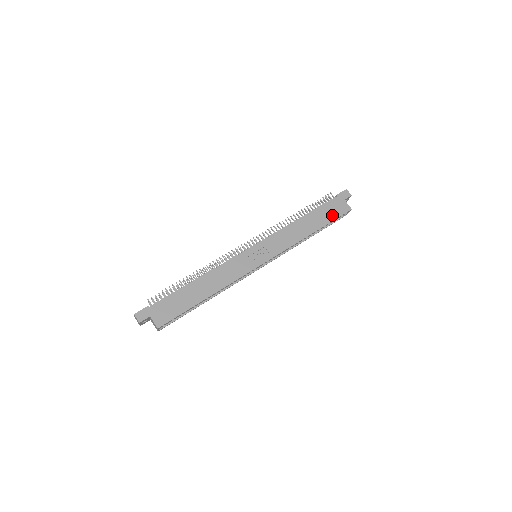
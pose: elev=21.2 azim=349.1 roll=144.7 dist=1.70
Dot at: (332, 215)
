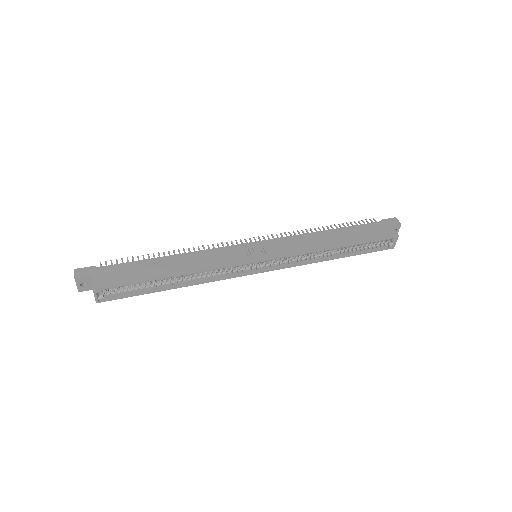
Dot at: (370, 236)
